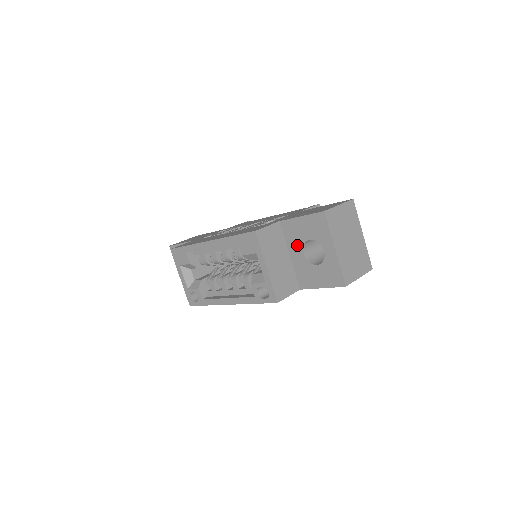
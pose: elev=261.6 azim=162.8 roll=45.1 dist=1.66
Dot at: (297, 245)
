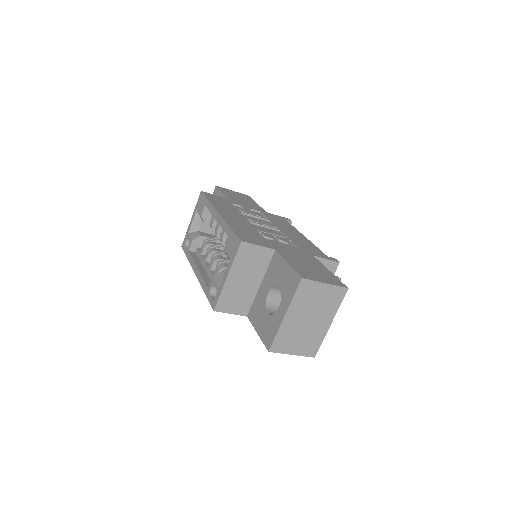
Dot at: (270, 282)
